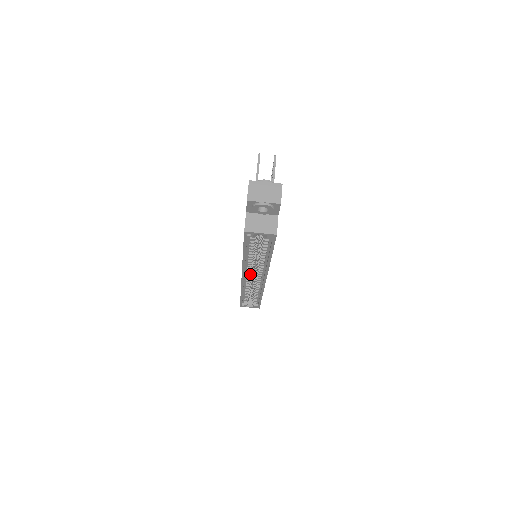
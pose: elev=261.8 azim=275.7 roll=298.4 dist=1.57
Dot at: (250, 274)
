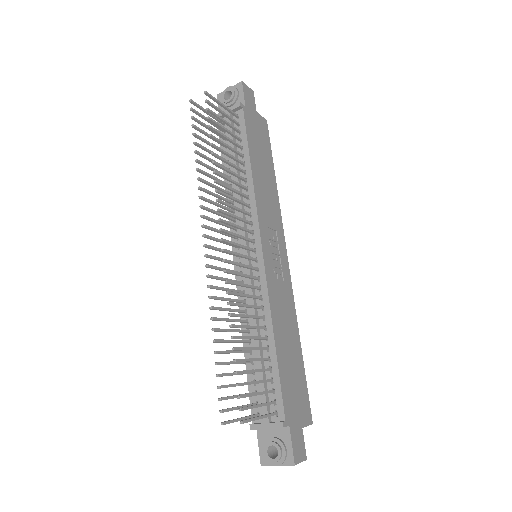
Dot at: occluded
